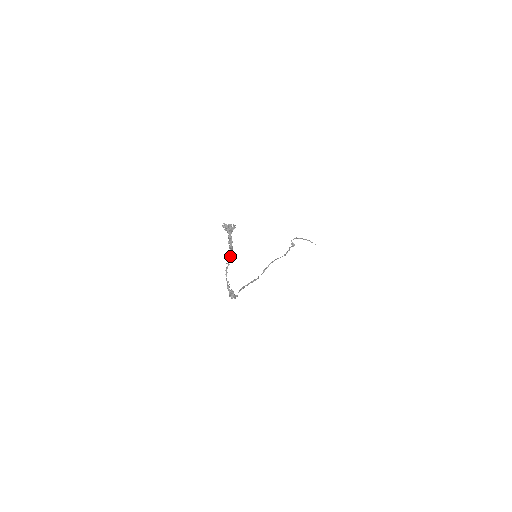
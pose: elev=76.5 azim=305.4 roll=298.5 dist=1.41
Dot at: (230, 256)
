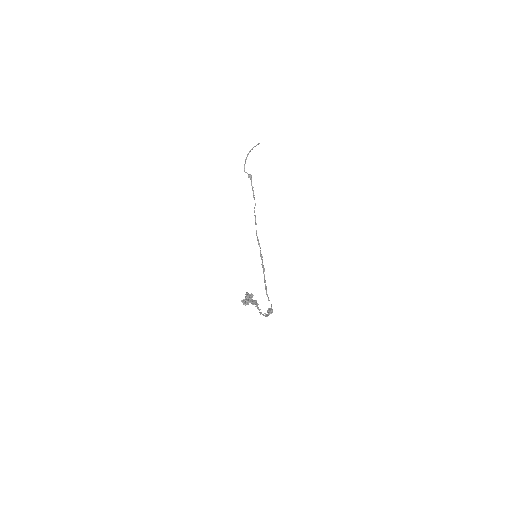
Dot at: occluded
